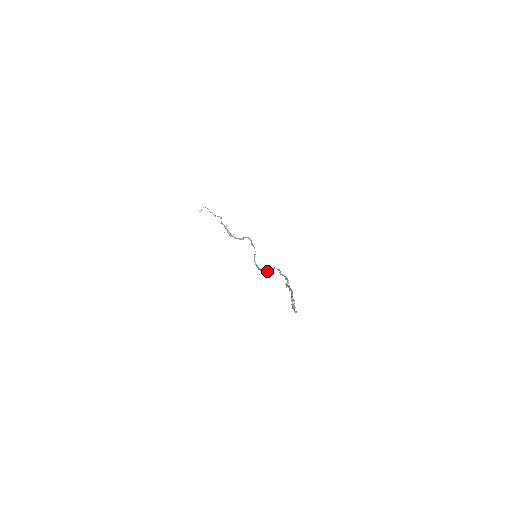
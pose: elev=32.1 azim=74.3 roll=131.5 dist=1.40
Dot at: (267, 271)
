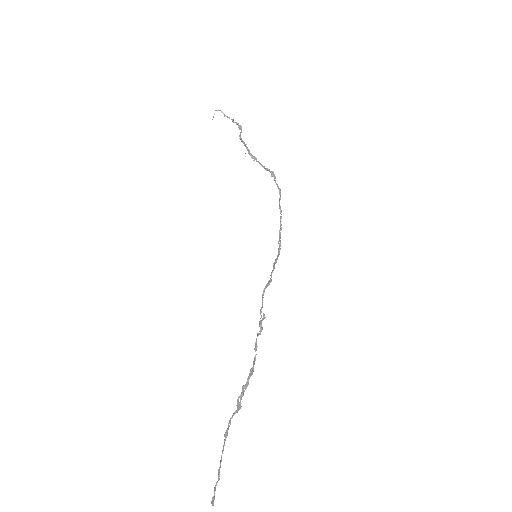
Dot at: occluded
